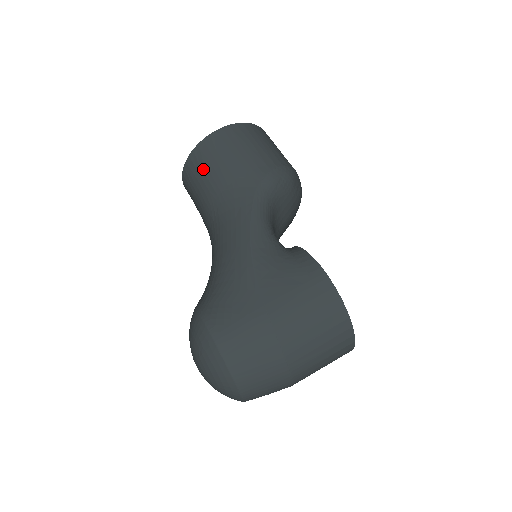
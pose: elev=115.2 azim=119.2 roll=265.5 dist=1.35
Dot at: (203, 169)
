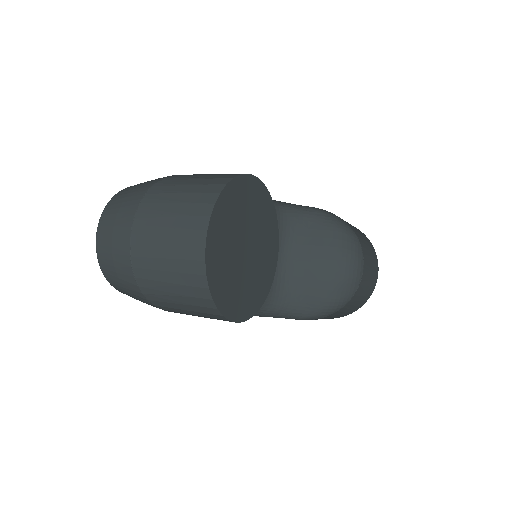
Dot at: occluded
